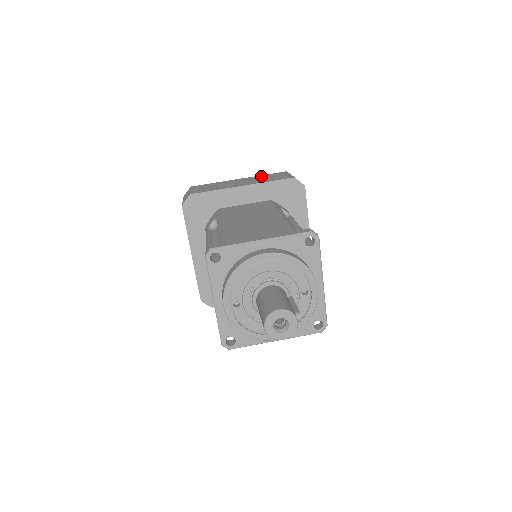
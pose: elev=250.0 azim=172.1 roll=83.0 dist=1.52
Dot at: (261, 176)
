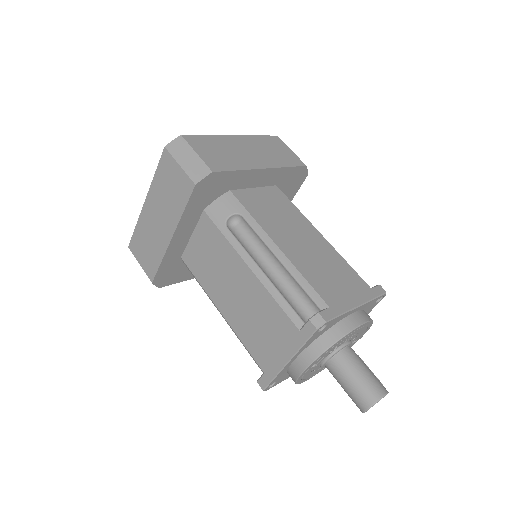
Dot at: (259, 140)
